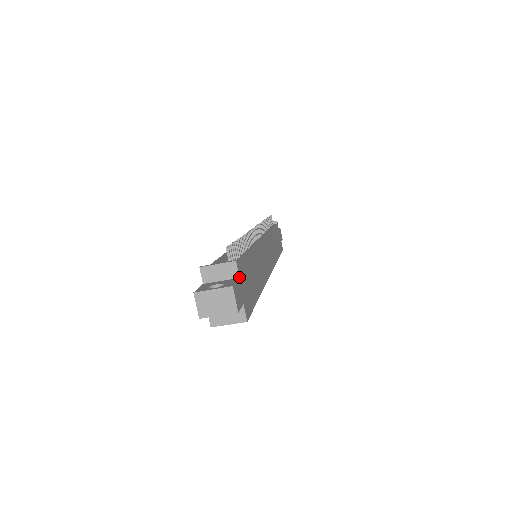
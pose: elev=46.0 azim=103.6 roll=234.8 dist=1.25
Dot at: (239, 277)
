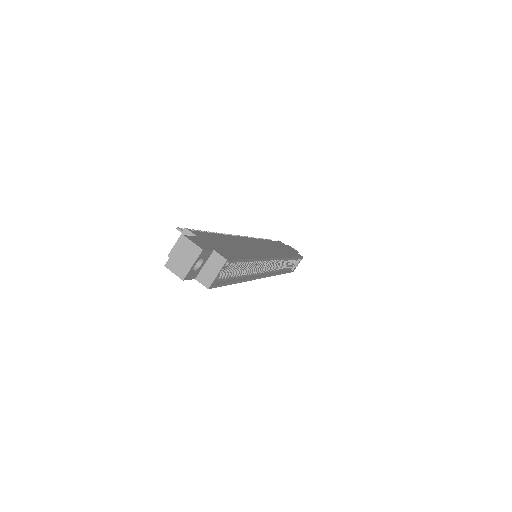
Dot at: (197, 236)
